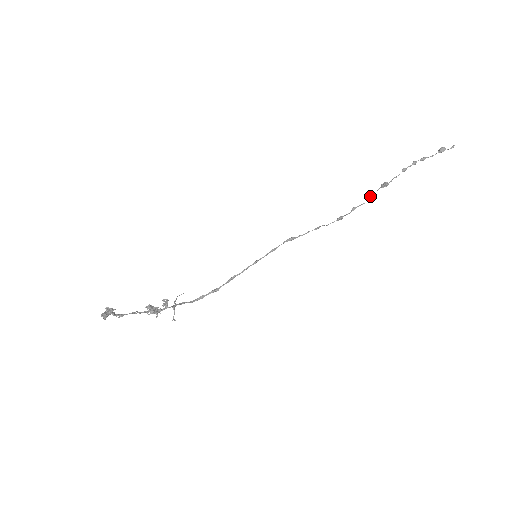
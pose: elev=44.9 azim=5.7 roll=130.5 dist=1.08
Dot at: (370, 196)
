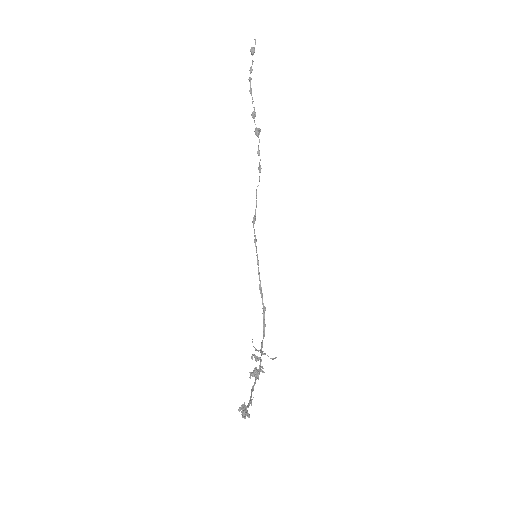
Dot at: (256, 132)
